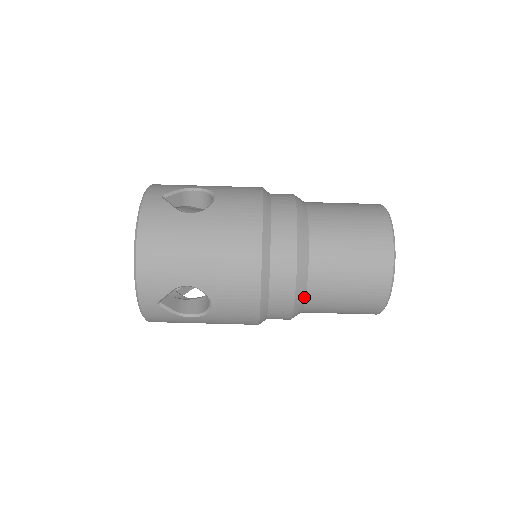
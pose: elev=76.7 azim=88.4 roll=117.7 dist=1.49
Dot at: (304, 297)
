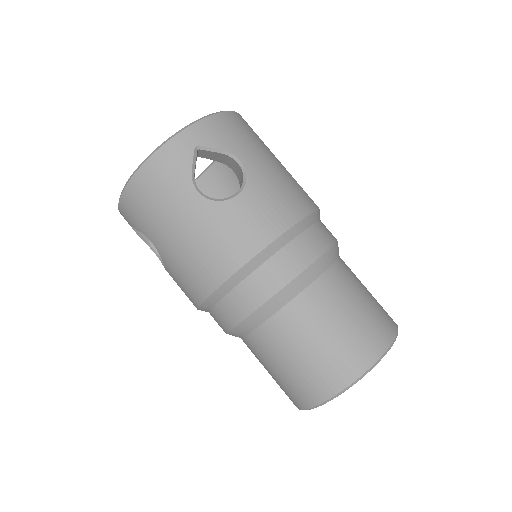
Dot at: (239, 337)
